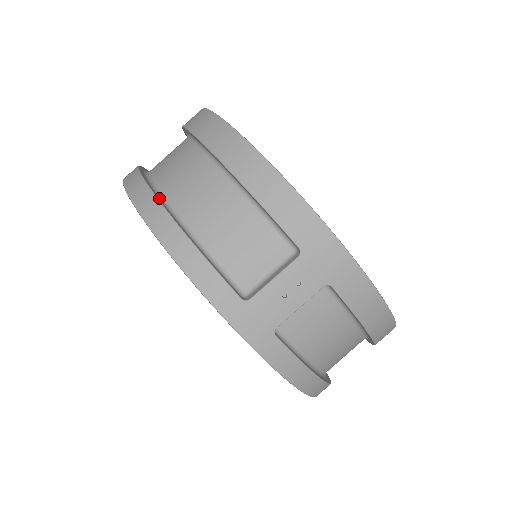
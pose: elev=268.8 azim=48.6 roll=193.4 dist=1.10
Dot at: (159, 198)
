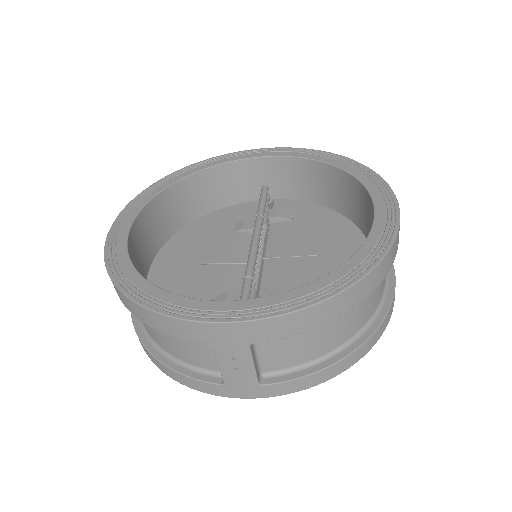
Dot at: (143, 333)
